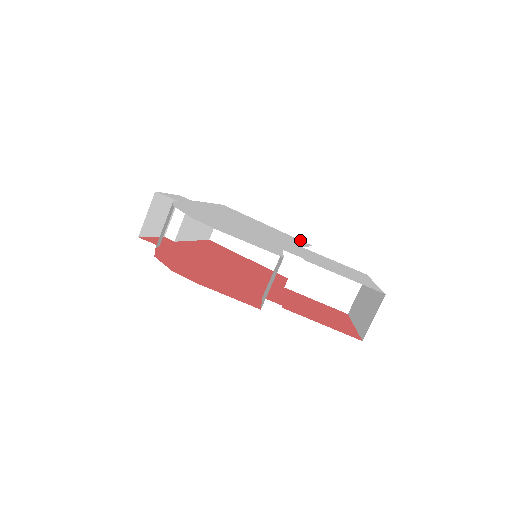
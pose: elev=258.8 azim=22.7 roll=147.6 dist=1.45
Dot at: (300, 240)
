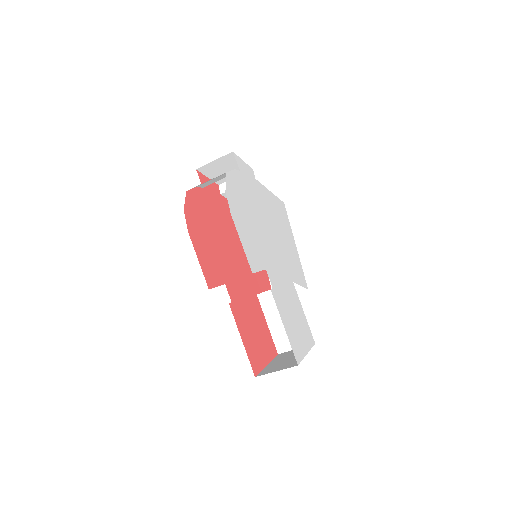
Dot at: occluded
